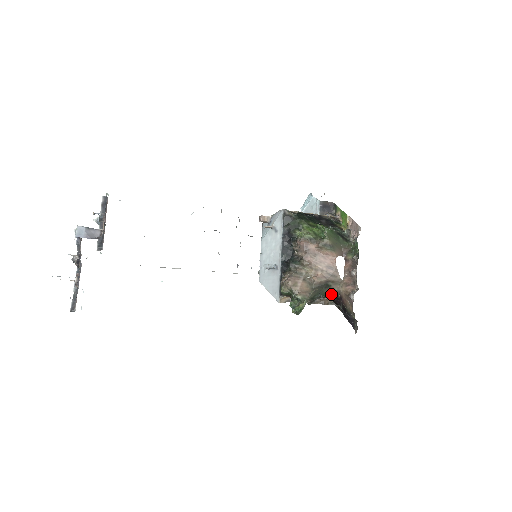
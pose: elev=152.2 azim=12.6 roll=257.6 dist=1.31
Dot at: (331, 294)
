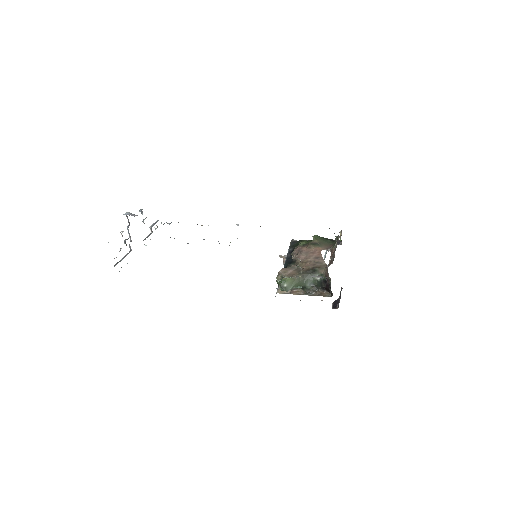
Dot at: (321, 280)
